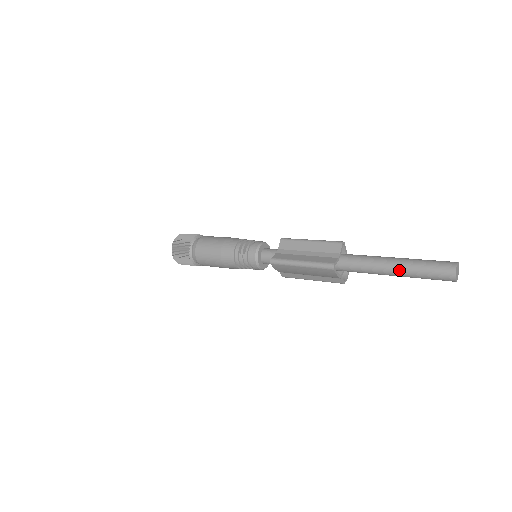
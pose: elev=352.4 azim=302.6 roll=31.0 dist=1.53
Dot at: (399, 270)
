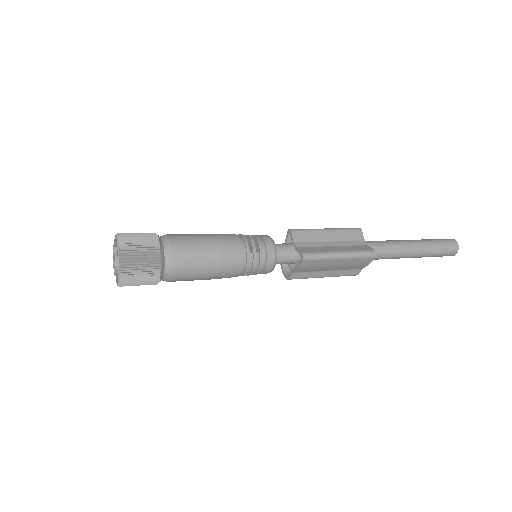
Dot at: (420, 251)
